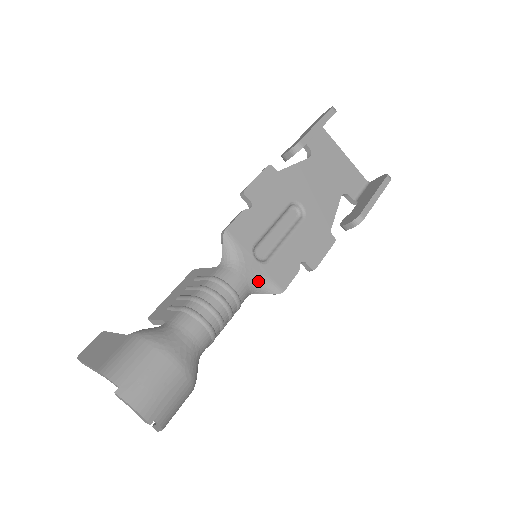
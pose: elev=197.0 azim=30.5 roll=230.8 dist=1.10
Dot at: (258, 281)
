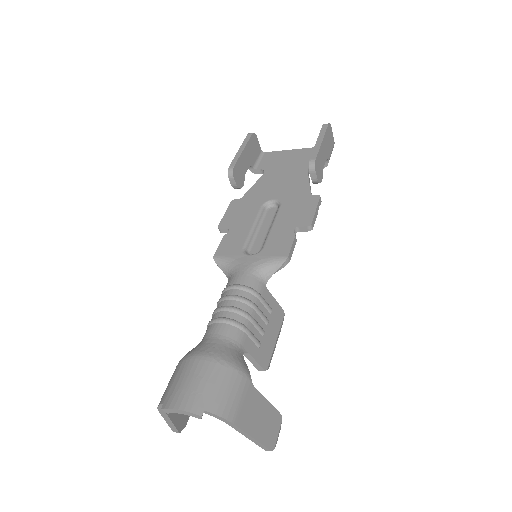
Dot at: (260, 266)
